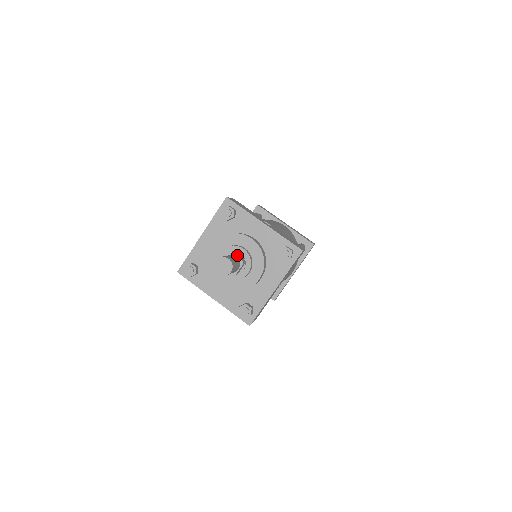
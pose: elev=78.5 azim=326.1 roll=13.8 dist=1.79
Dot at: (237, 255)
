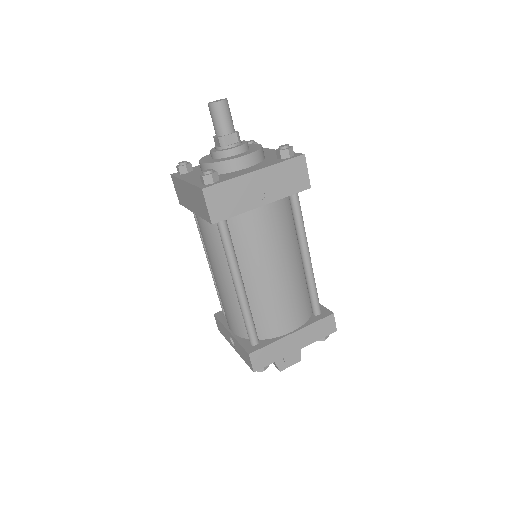
Dot at: occluded
